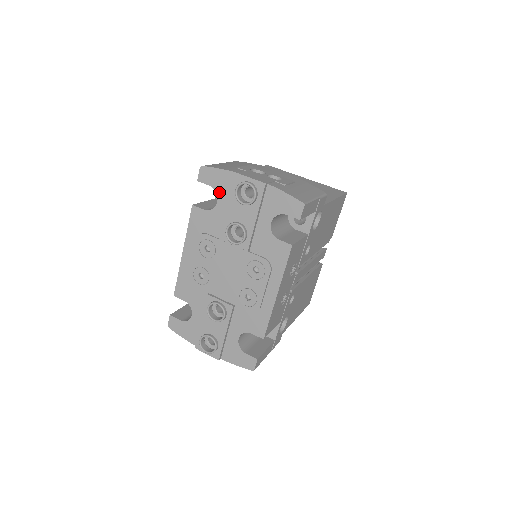
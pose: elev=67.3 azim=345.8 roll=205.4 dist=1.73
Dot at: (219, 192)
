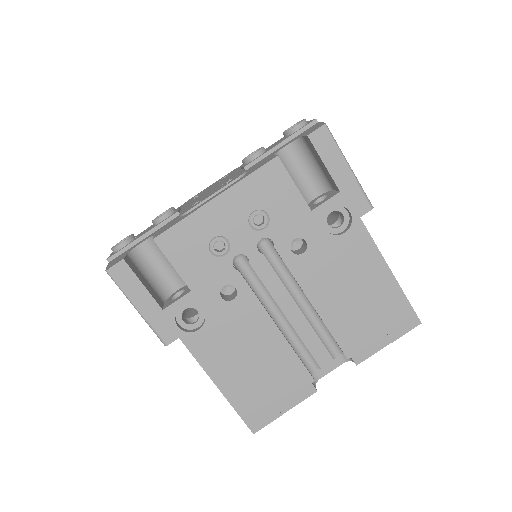
Dot at: occluded
